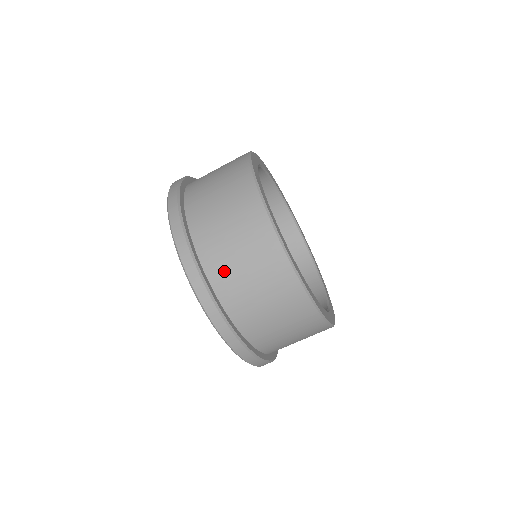
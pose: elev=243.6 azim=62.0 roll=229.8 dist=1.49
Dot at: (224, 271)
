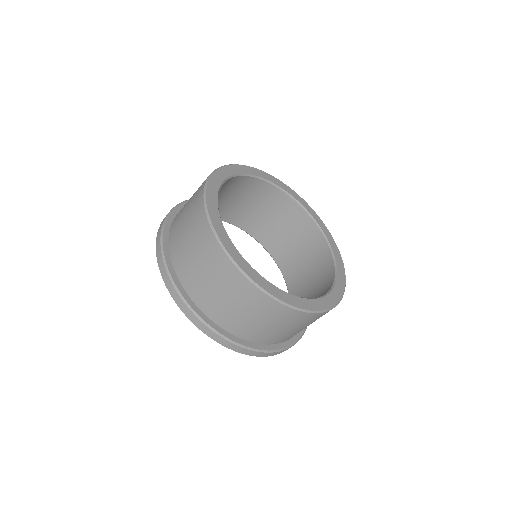
Dot at: (267, 337)
